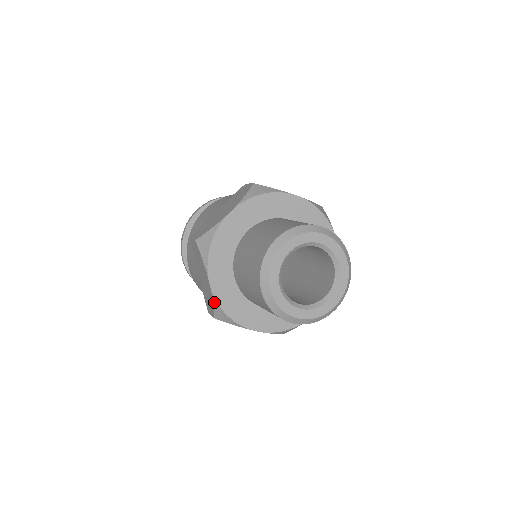
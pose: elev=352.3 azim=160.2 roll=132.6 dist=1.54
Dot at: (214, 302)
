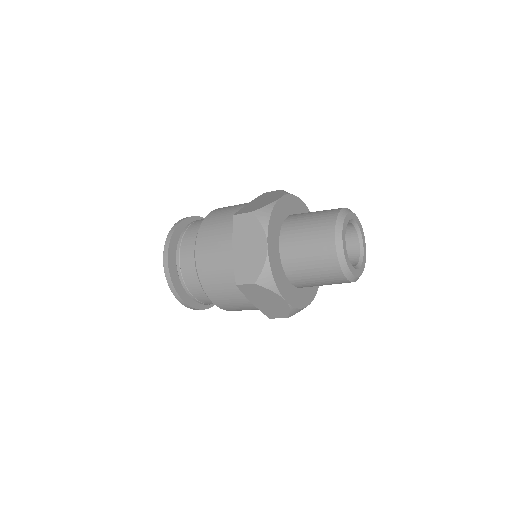
Dot at: (291, 309)
